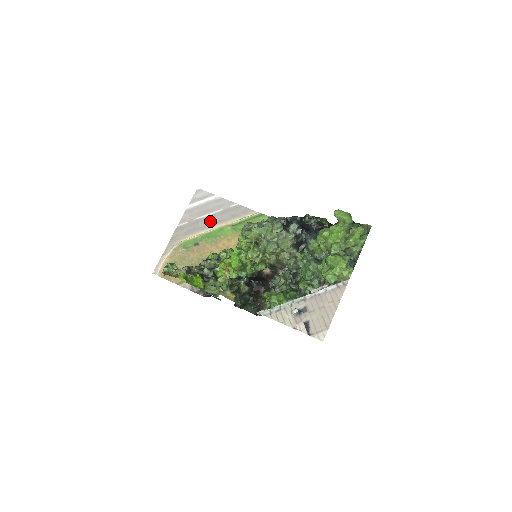
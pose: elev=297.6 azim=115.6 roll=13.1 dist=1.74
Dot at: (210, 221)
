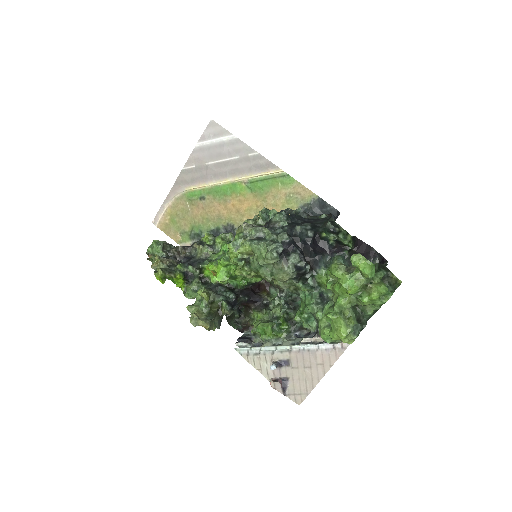
Dot at: (221, 170)
